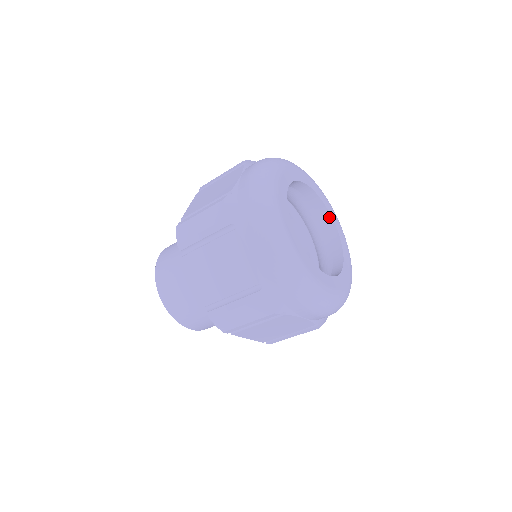
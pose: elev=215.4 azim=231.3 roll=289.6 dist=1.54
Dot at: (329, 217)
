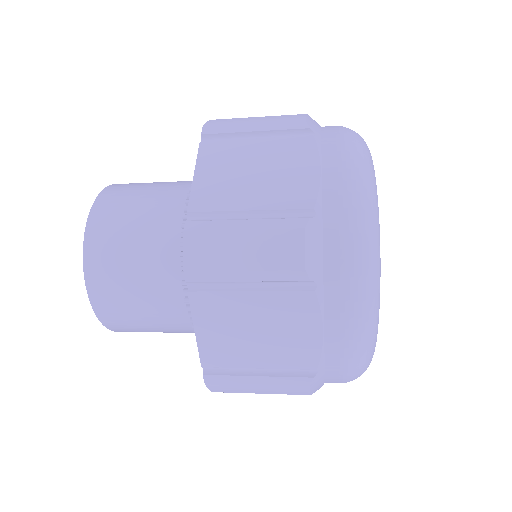
Dot at: occluded
